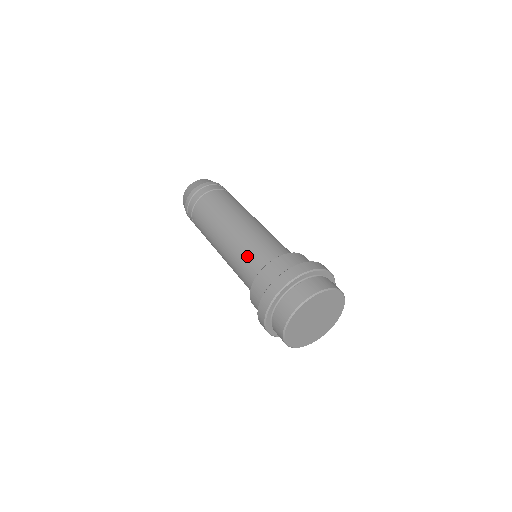
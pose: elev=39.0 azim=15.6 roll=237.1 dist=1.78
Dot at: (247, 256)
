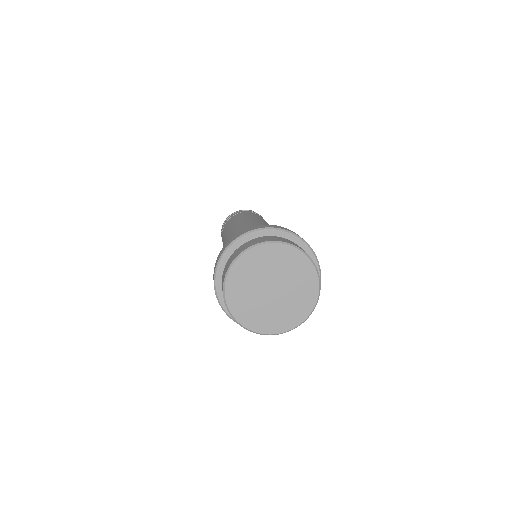
Dot at: occluded
